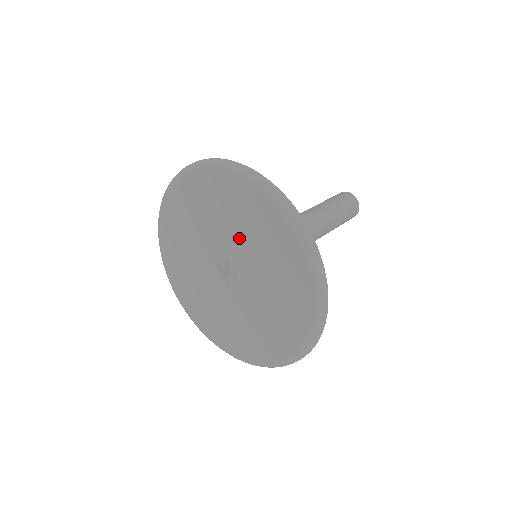
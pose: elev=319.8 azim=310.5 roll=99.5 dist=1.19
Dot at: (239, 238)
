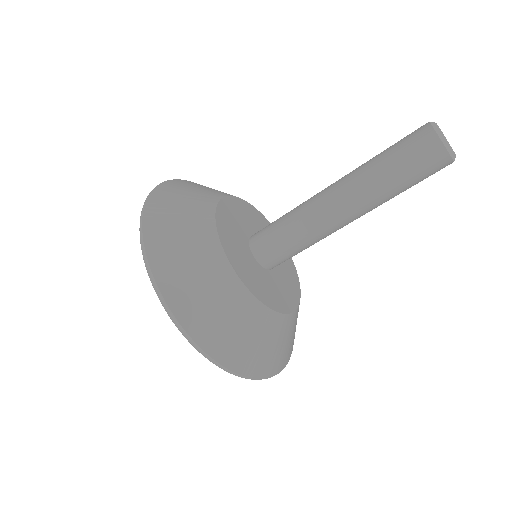
Dot at: occluded
